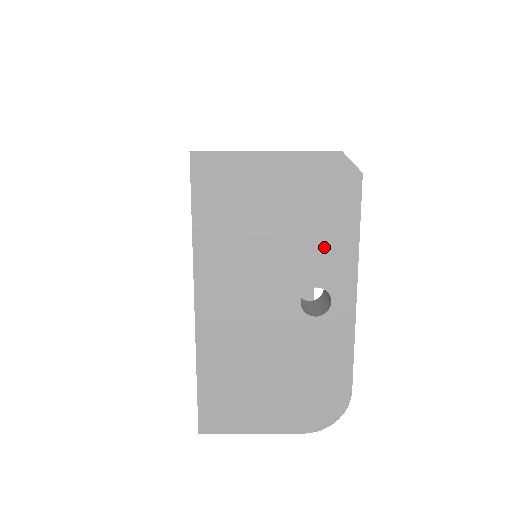
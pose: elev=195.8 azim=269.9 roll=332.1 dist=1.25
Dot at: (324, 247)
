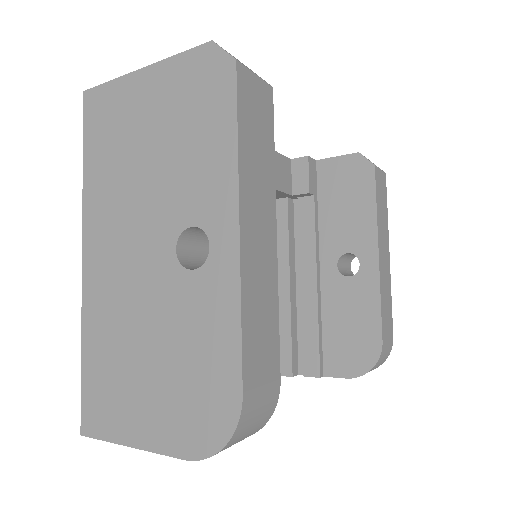
Dot at: (198, 169)
